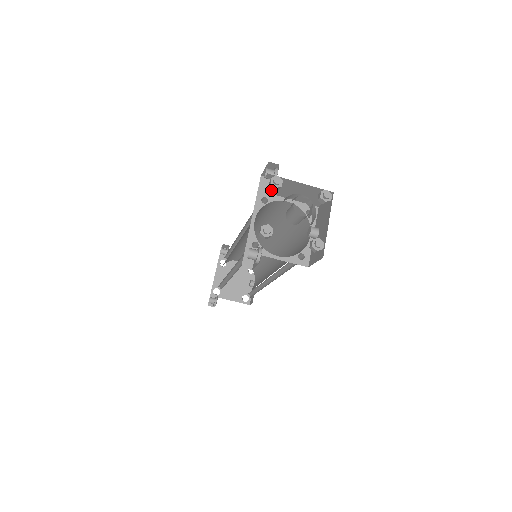
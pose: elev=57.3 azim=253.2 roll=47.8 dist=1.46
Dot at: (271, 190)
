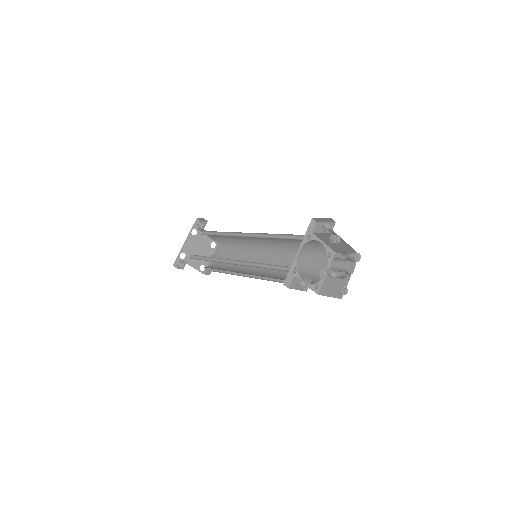
Dot at: (317, 233)
